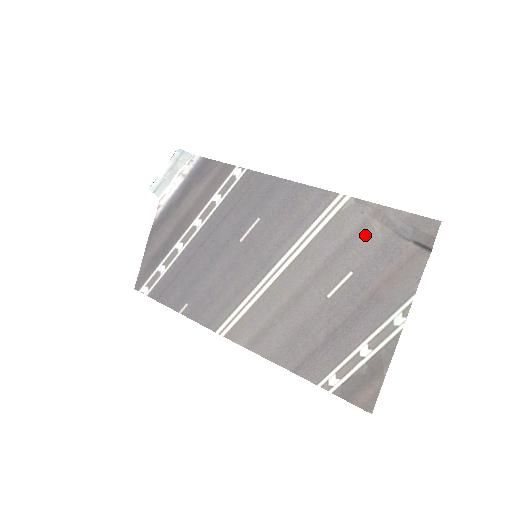
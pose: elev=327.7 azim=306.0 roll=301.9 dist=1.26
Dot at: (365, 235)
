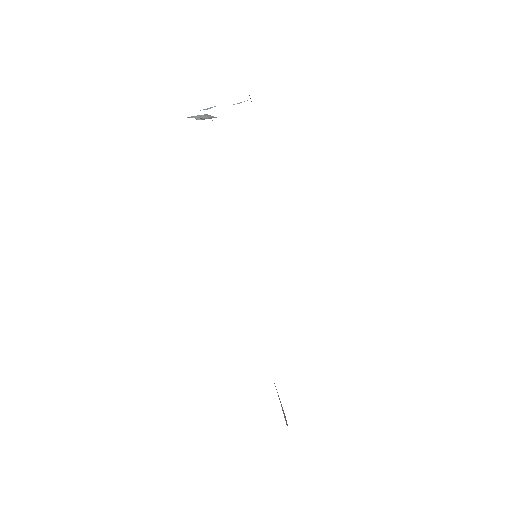
Dot at: occluded
